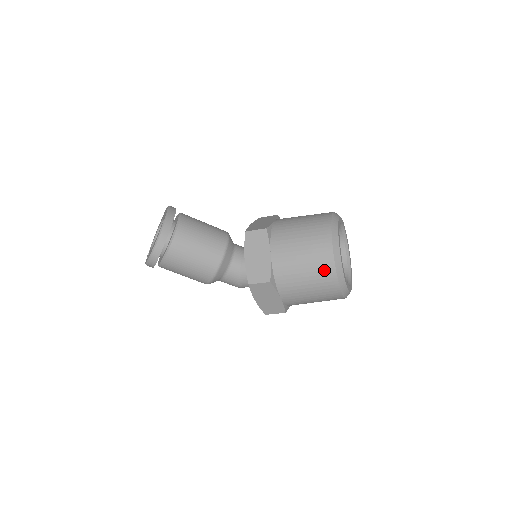
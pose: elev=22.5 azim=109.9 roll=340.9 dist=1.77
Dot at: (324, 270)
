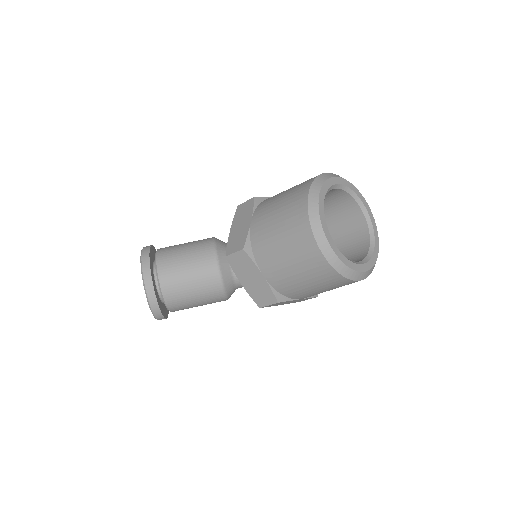
Dot at: (327, 277)
